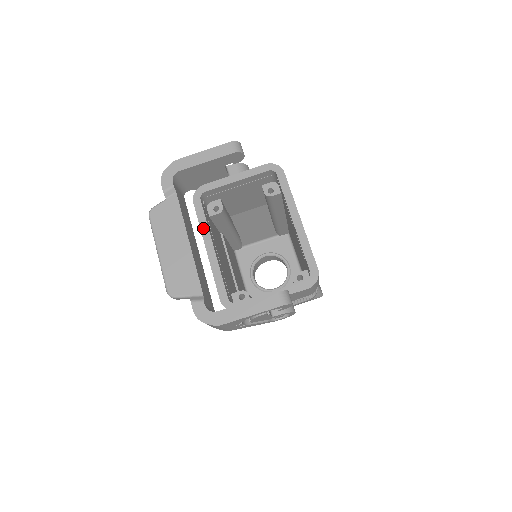
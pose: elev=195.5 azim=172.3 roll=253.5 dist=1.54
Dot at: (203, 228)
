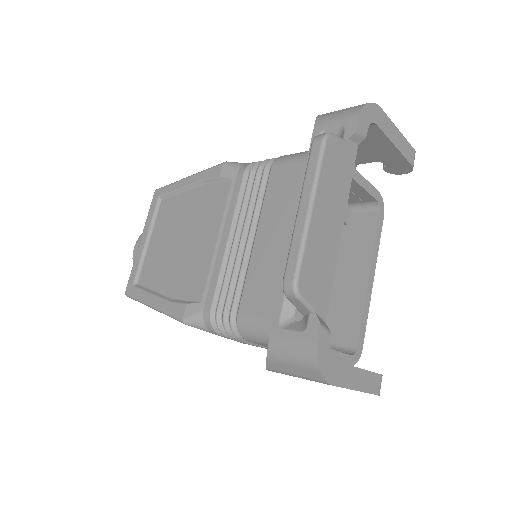
Dot at: occluded
